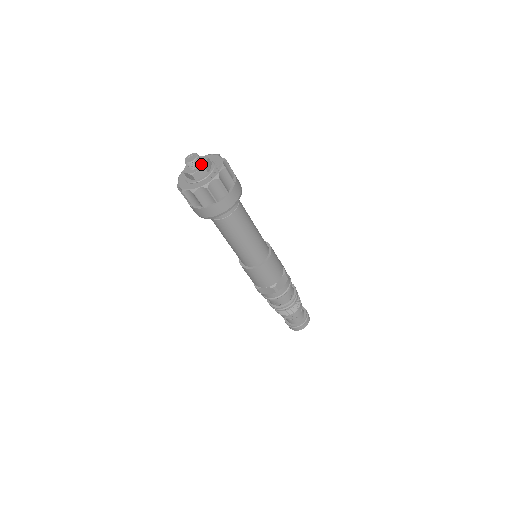
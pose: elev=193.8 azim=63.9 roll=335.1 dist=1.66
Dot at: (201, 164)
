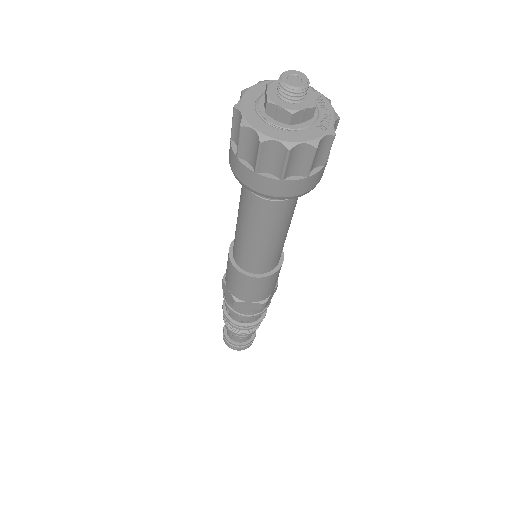
Dot at: (306, 97)
